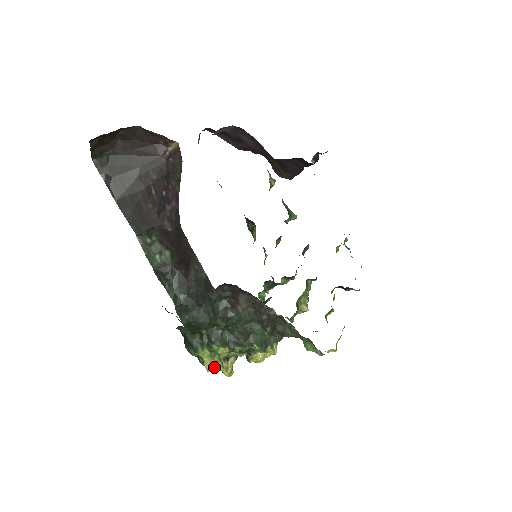
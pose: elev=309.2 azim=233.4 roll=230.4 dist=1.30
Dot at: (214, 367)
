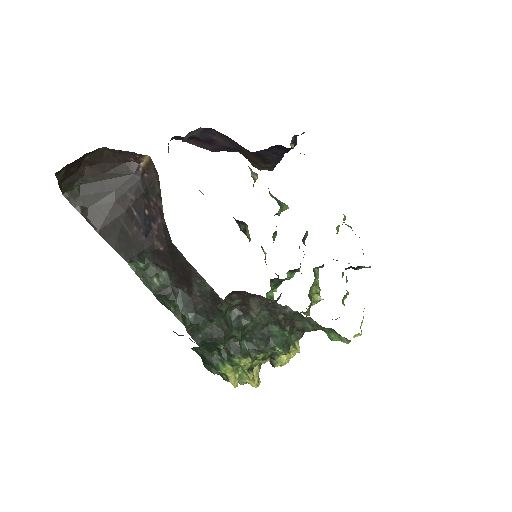
Dot at: (240, 381)
